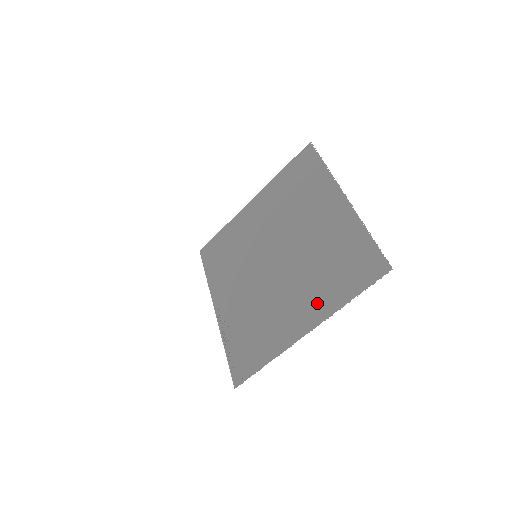
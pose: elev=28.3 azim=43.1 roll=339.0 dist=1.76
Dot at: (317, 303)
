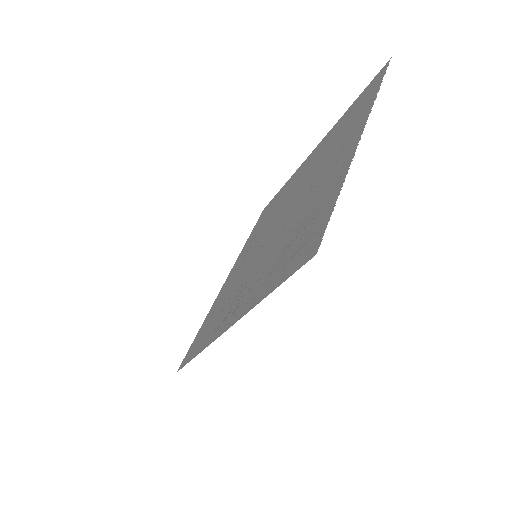
Dot at: (350, 133)
